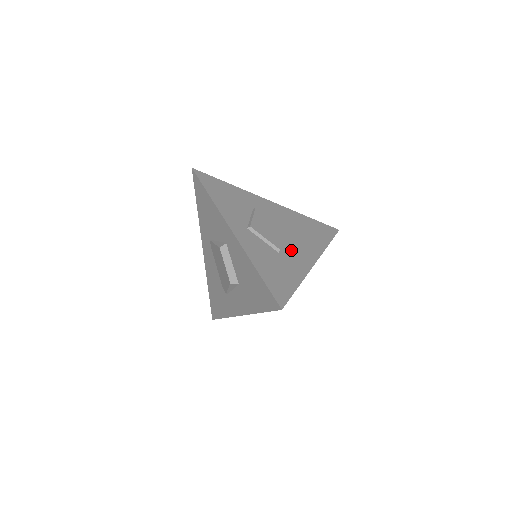
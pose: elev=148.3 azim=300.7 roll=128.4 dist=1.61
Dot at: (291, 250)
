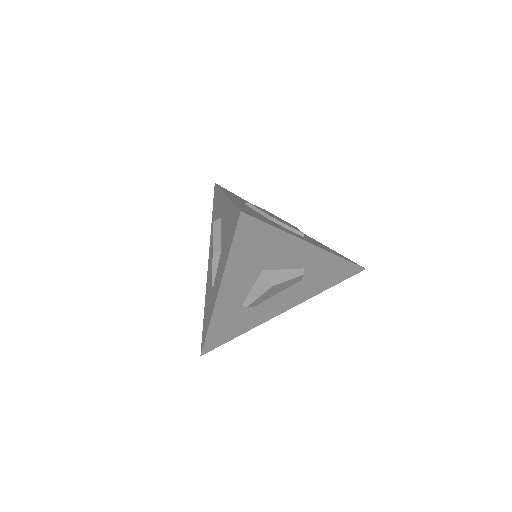
Dot at: (288, 229)
